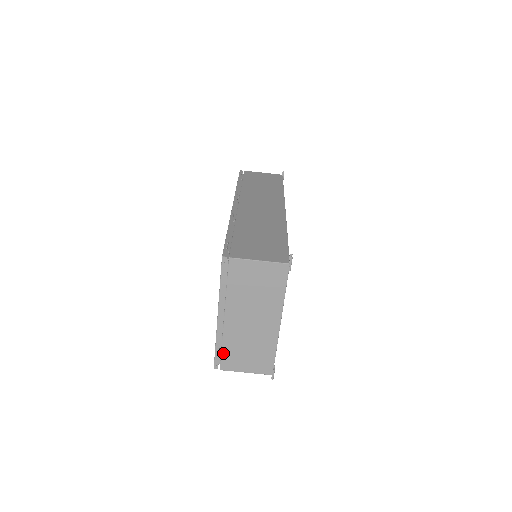
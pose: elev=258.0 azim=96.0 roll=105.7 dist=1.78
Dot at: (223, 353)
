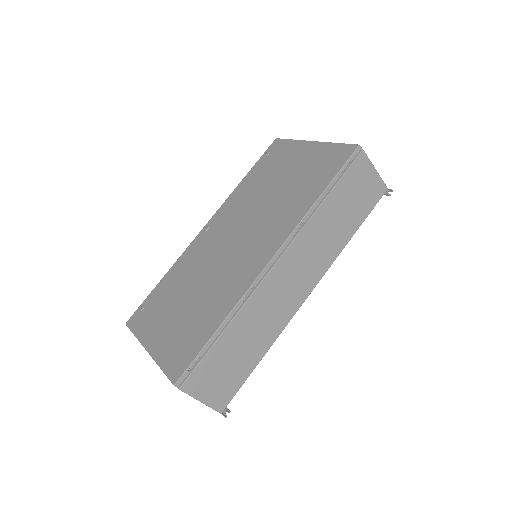
Dot at: occluded
